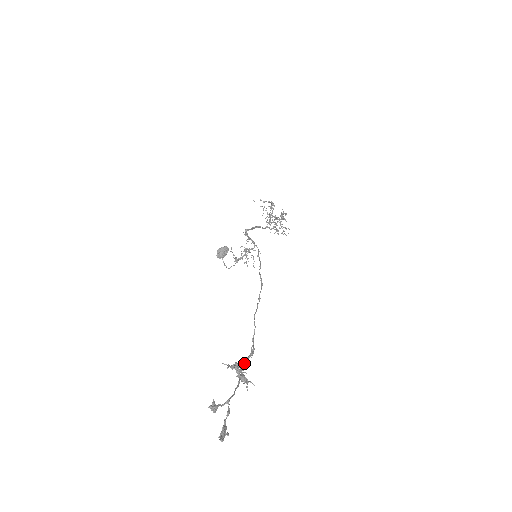
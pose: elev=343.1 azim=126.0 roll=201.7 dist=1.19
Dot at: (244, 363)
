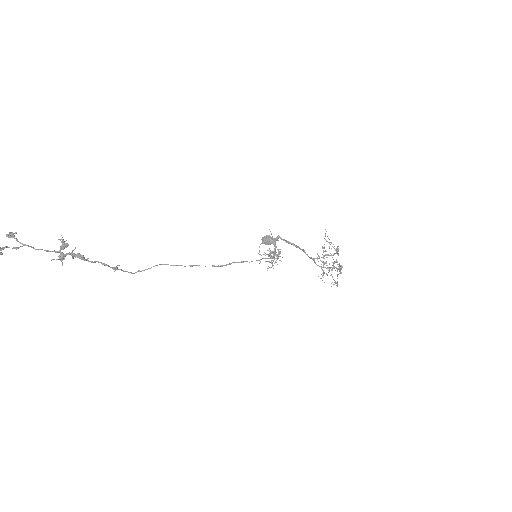
Dot at: (80, 255)
